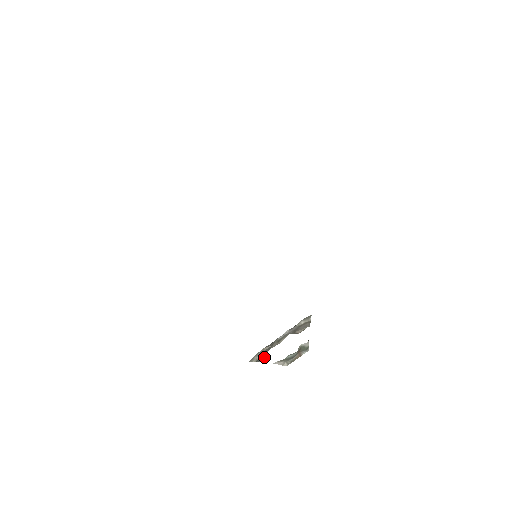
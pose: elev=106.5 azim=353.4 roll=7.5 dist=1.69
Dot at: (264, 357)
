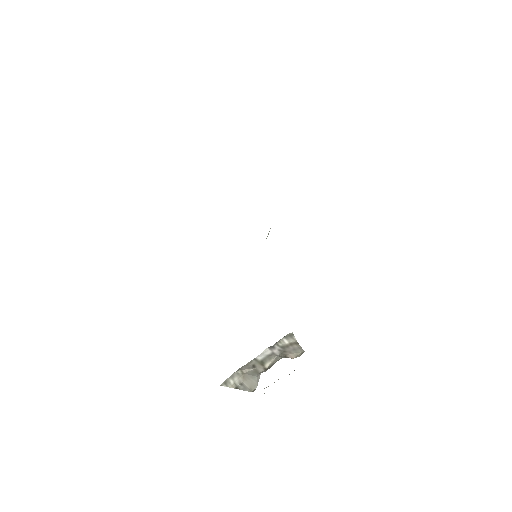
Dot at: (251, 384)
